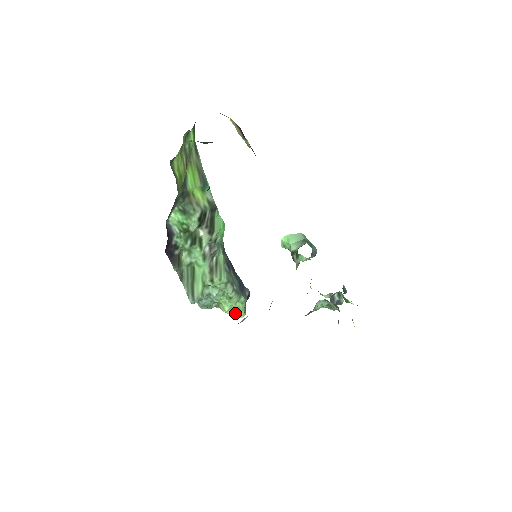
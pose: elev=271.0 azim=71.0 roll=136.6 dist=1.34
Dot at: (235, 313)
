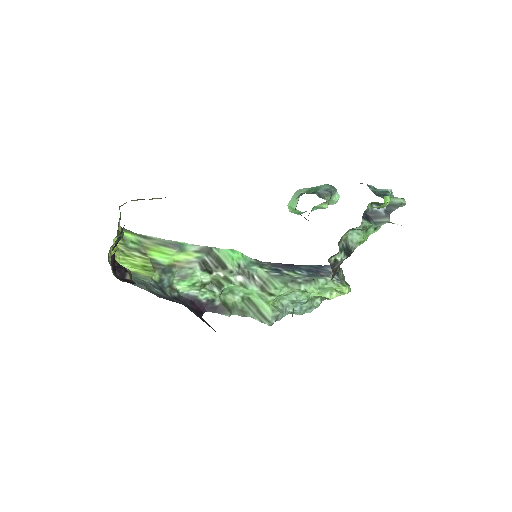
Dot at: (339, 293)
